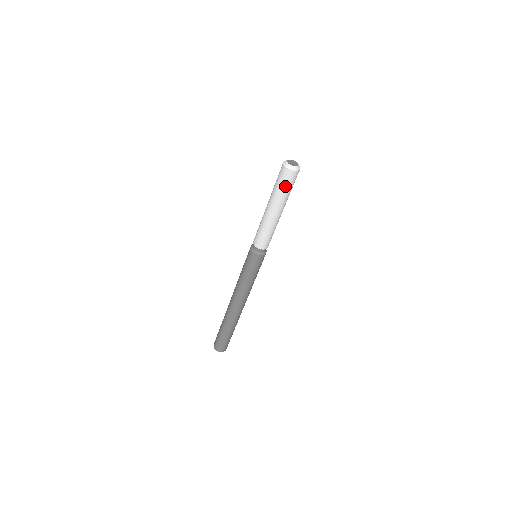
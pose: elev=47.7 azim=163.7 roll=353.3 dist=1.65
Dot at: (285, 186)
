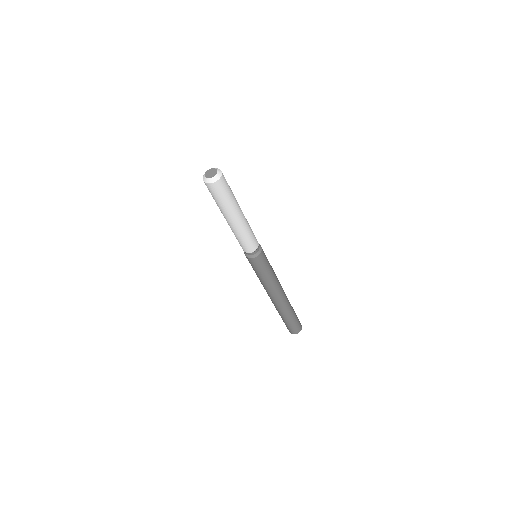
Dot at: (212, 196)
